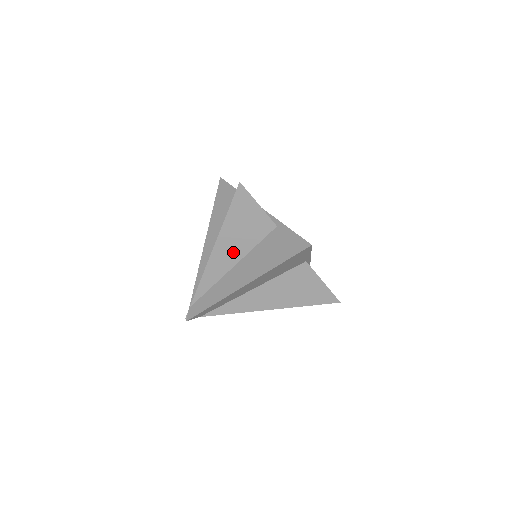
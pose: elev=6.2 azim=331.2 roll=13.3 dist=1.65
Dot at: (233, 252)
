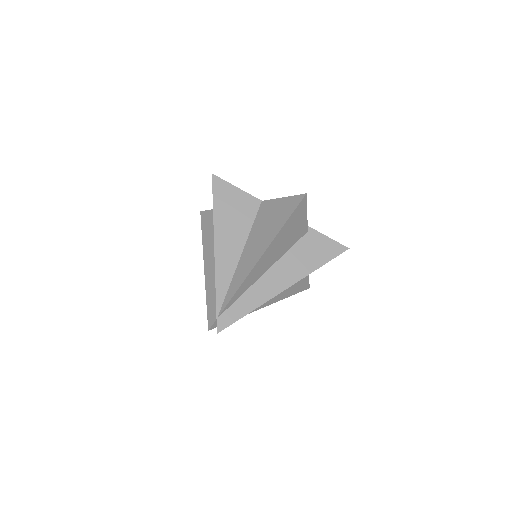
Dot at: (273, 257)
